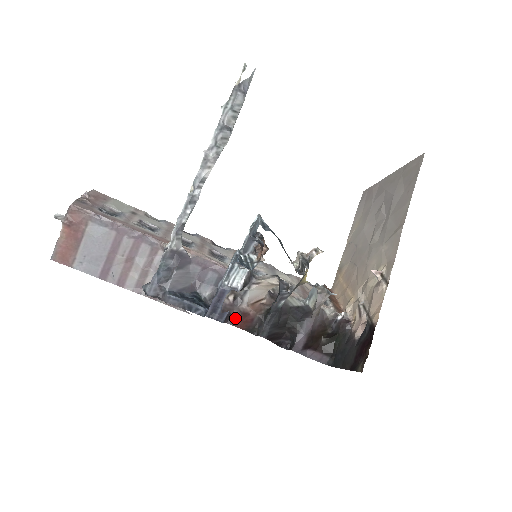
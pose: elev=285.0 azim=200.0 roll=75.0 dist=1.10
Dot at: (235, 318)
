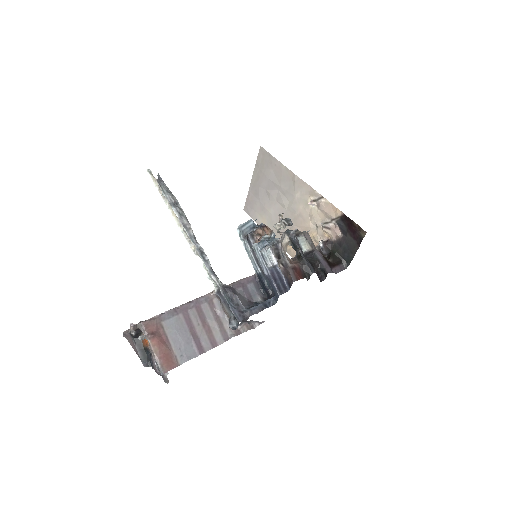
Dot at: (294, 275)
